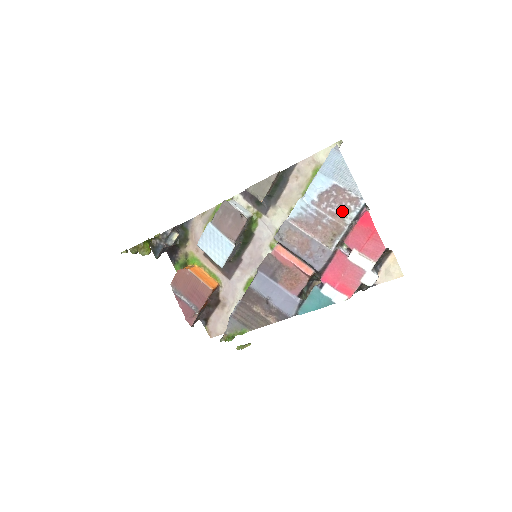
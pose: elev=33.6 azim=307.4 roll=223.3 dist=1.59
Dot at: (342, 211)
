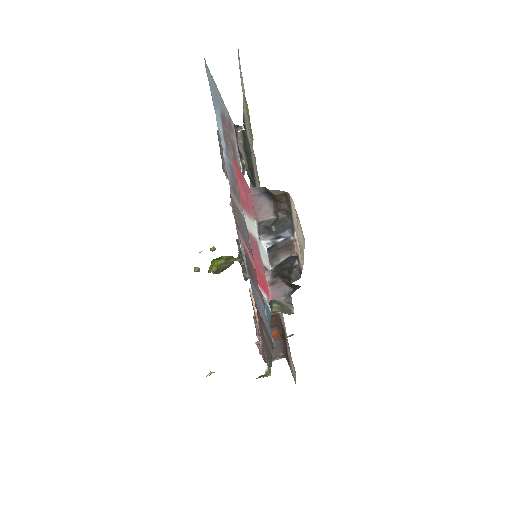
Dot at: (234, 150)
